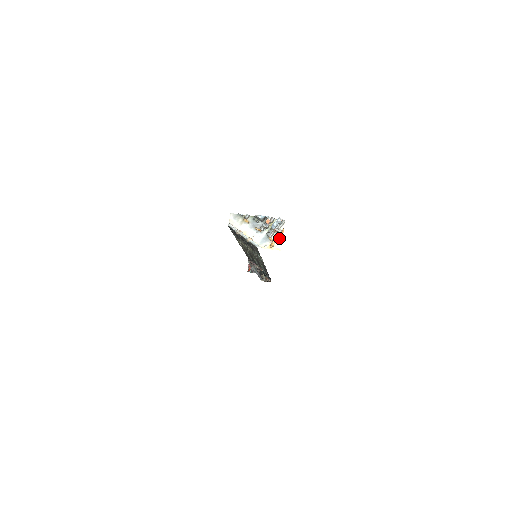
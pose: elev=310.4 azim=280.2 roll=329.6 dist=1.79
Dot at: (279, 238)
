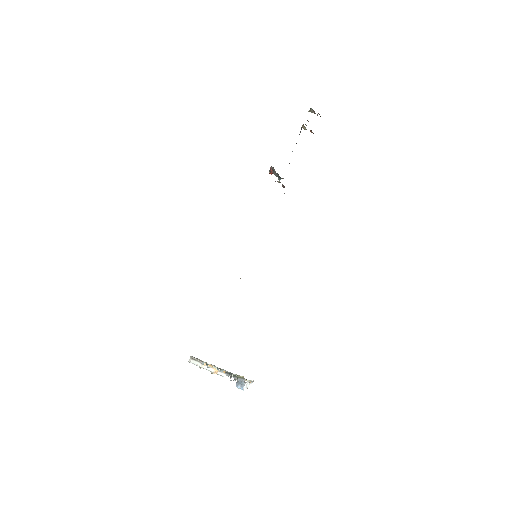
Dot at: (247, 380)
